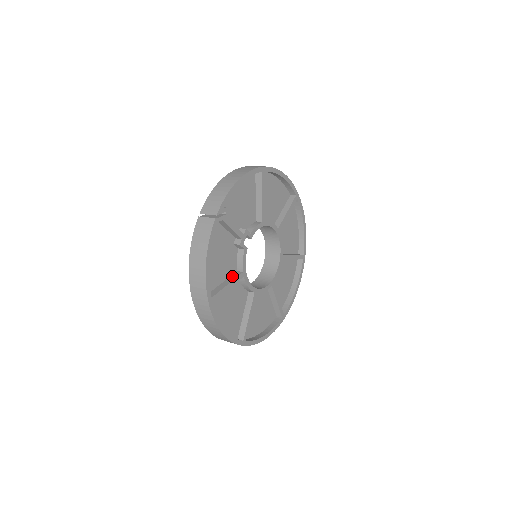
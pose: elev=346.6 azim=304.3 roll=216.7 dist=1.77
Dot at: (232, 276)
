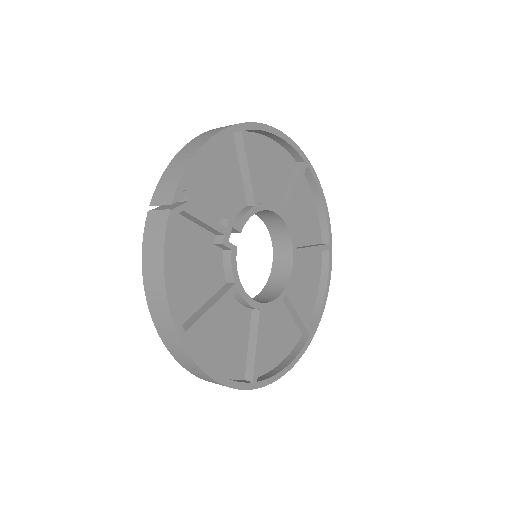
Dot at: (219, 292)
